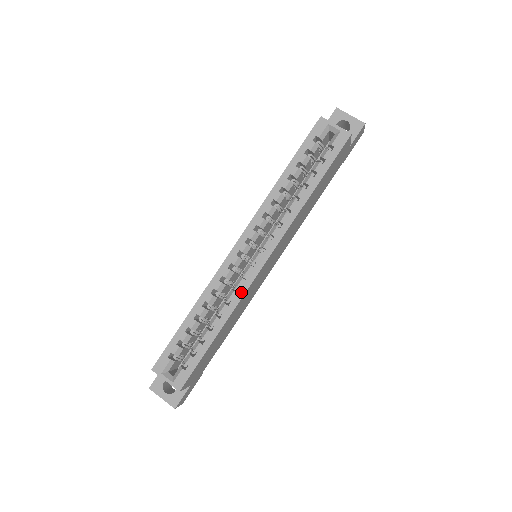
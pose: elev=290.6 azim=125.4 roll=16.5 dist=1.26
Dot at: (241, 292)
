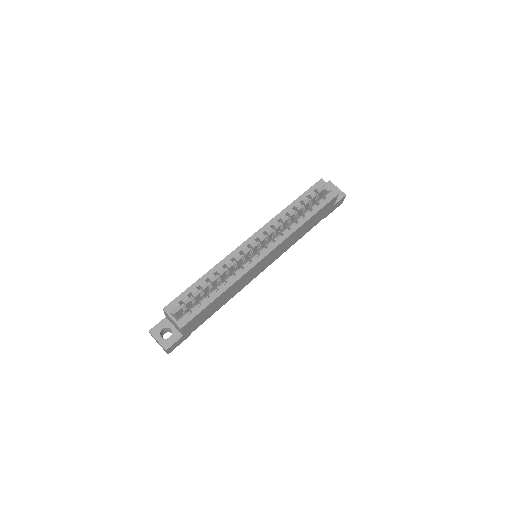
Dot at: (244, 271)
